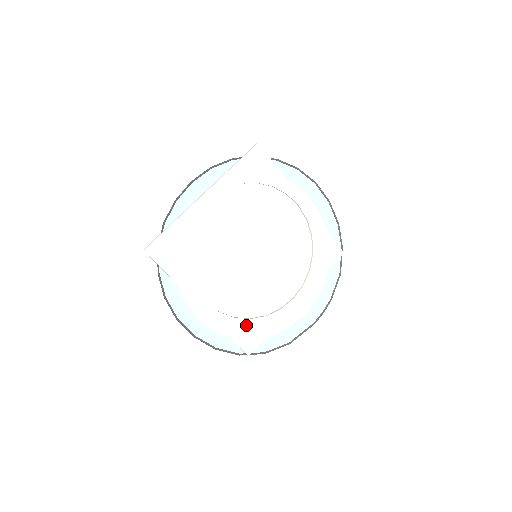
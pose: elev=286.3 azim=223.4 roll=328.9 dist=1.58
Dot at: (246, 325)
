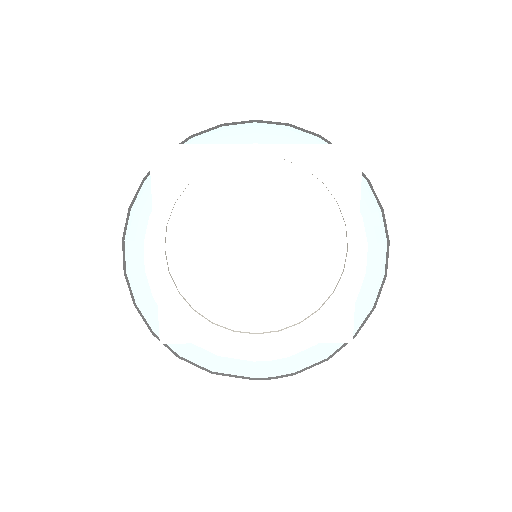
Dot at: (184, 312)
